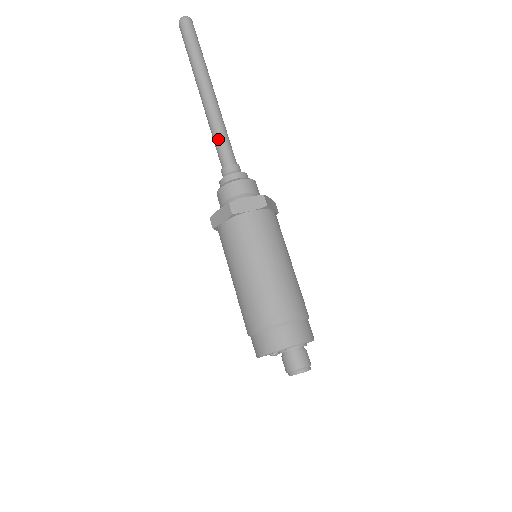
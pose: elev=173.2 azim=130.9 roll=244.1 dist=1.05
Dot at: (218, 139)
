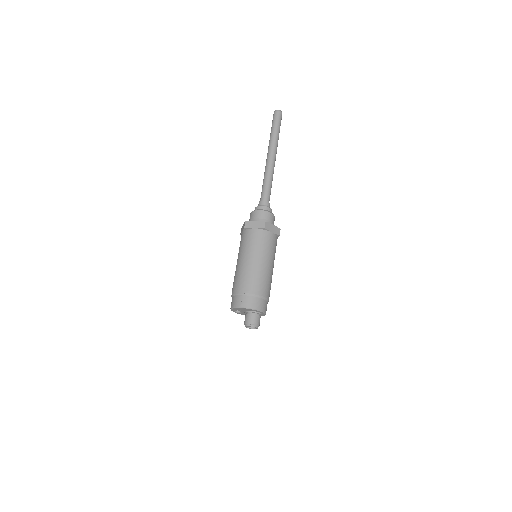
Dot at: (268, 185)
